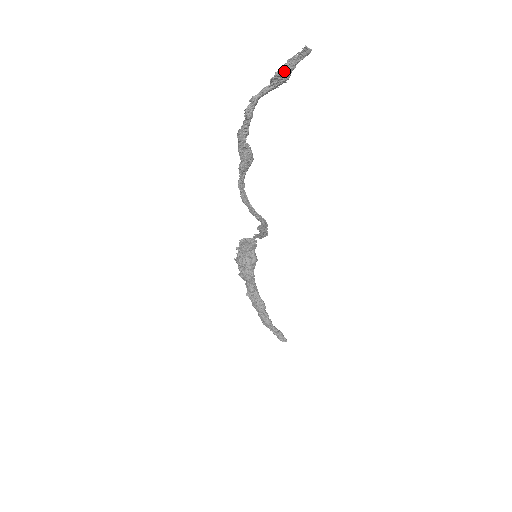
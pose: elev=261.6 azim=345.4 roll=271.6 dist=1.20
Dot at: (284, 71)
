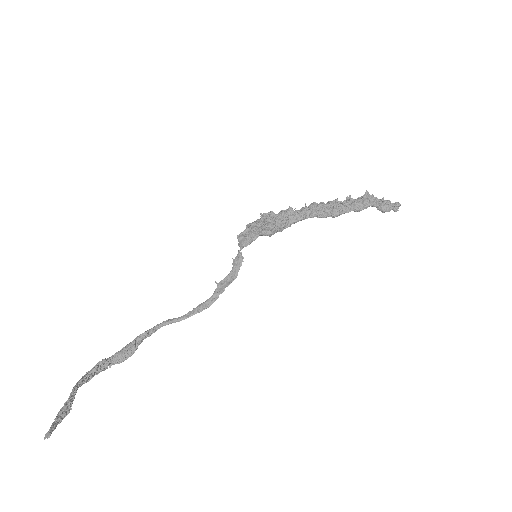
Dot at: (61, 417)
